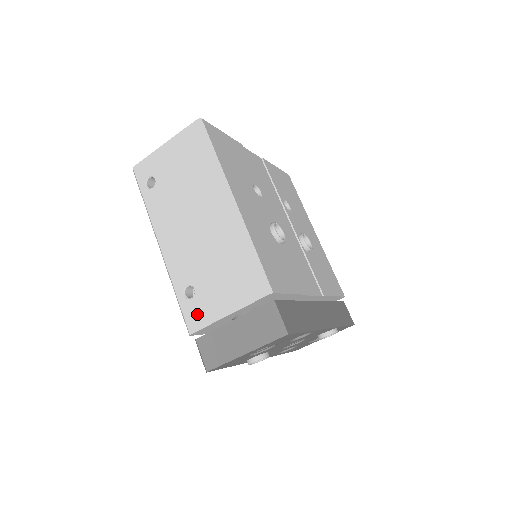
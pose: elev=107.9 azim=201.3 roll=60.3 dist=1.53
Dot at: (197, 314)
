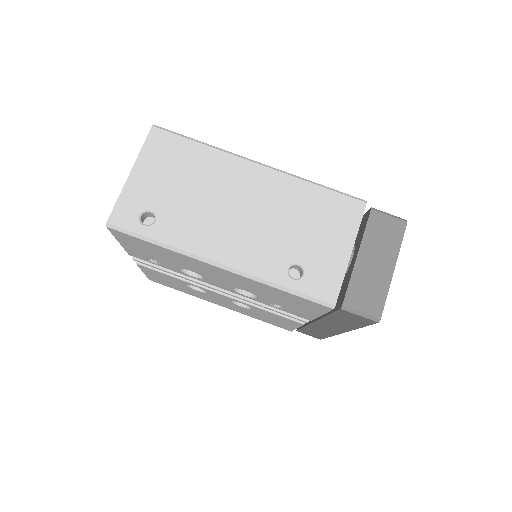
Dot at: (324, 281)
